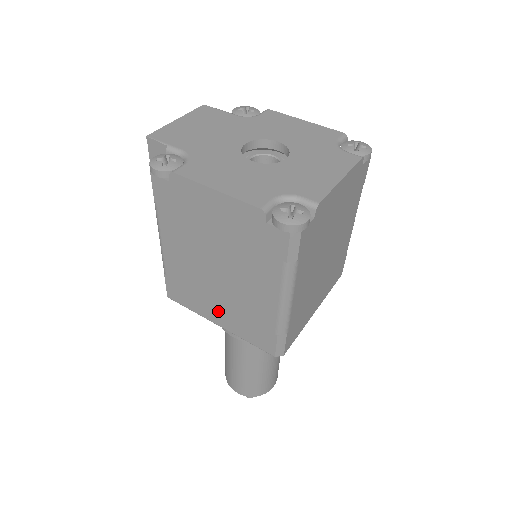
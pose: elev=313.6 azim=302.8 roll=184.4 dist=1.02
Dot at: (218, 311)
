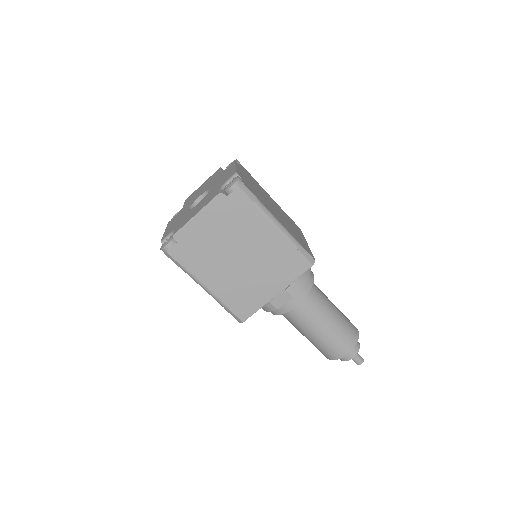
Dot at: occluded
